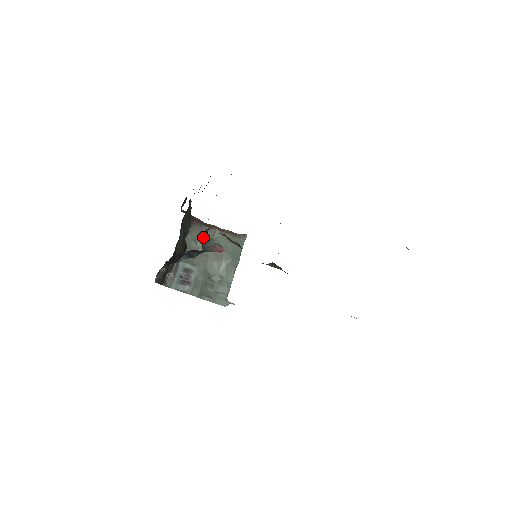
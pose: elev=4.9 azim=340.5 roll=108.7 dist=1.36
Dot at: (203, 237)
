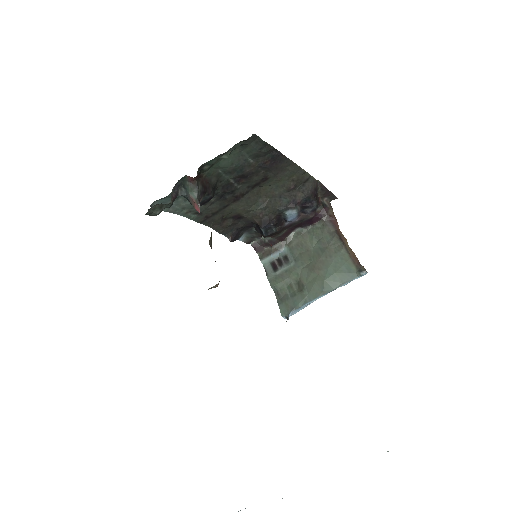
Dot at: (185, 183)
